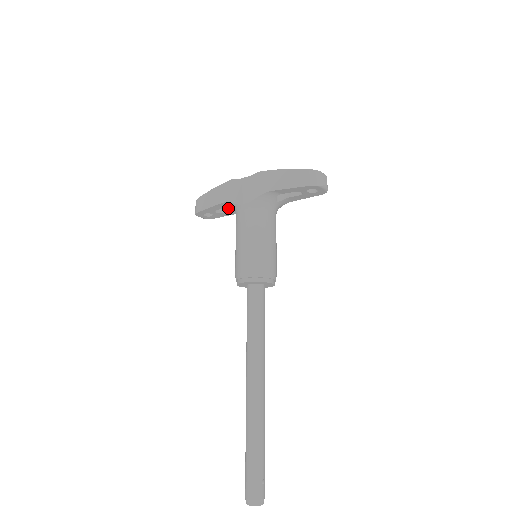
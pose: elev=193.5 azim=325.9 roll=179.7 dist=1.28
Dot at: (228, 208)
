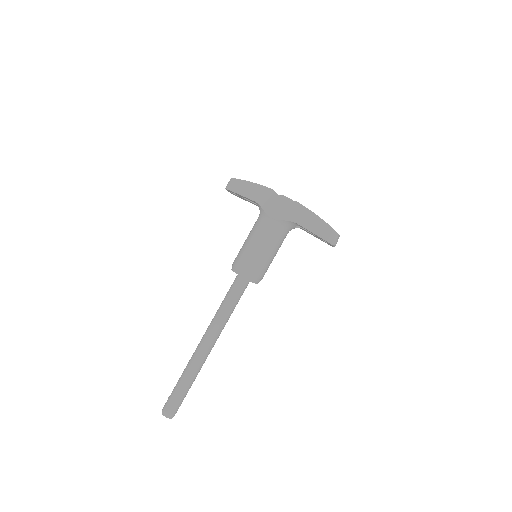
Dot at: occluded
